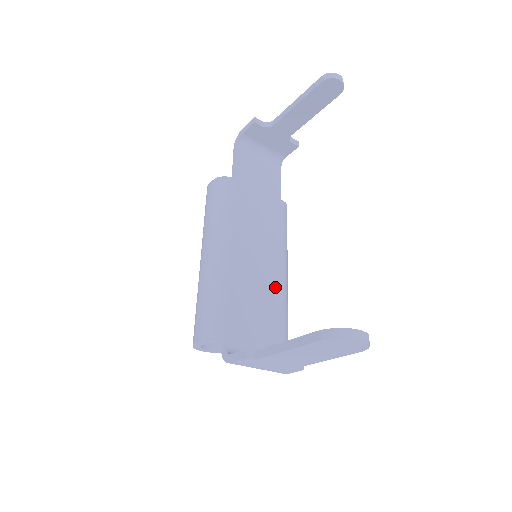
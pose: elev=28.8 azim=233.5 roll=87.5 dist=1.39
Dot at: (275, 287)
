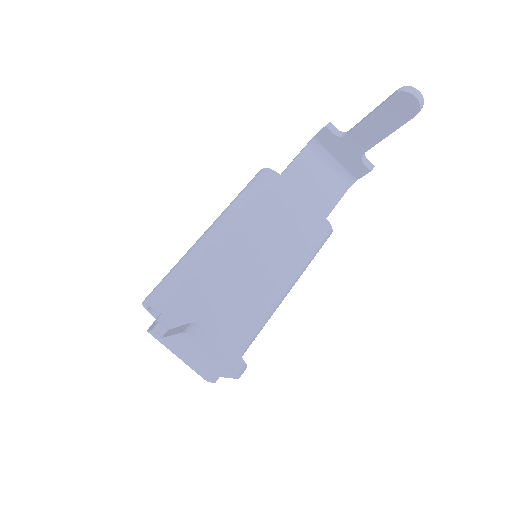
Dot at: (258, 295)
